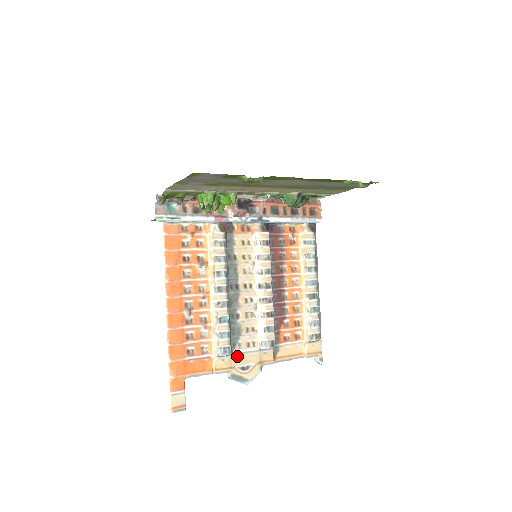
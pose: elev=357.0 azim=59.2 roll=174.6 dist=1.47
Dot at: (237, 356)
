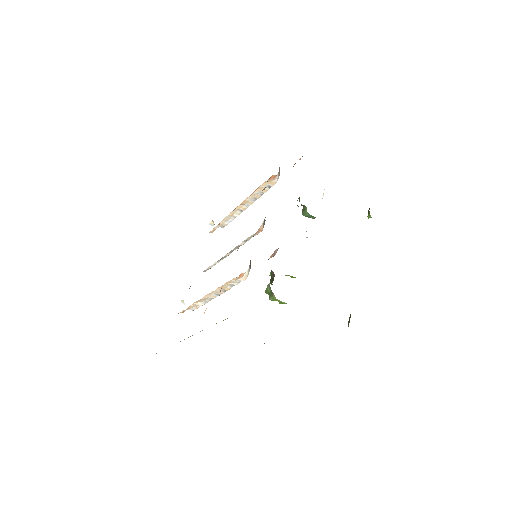
Dot at: occluded
